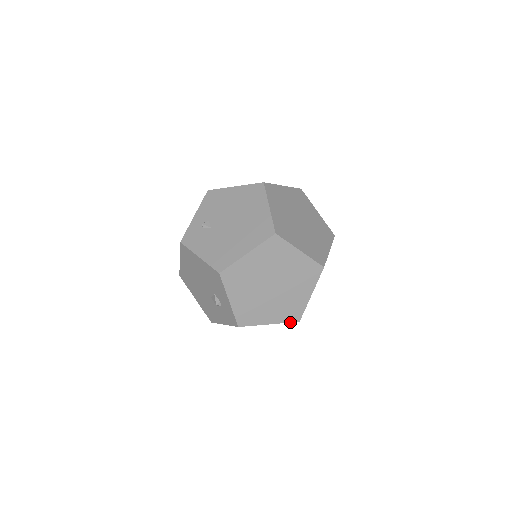
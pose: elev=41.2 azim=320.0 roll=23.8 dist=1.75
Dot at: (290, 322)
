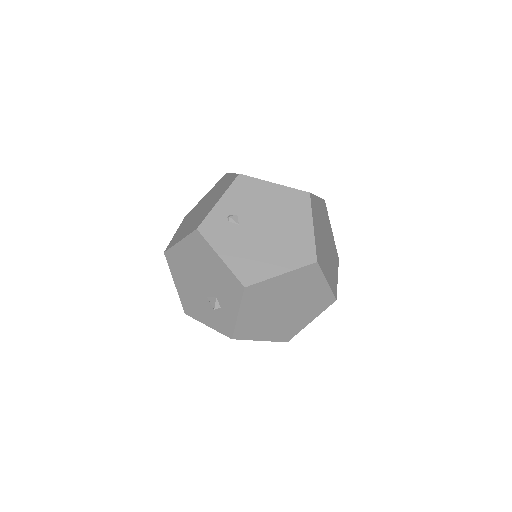
Dot at: (279, 341)
